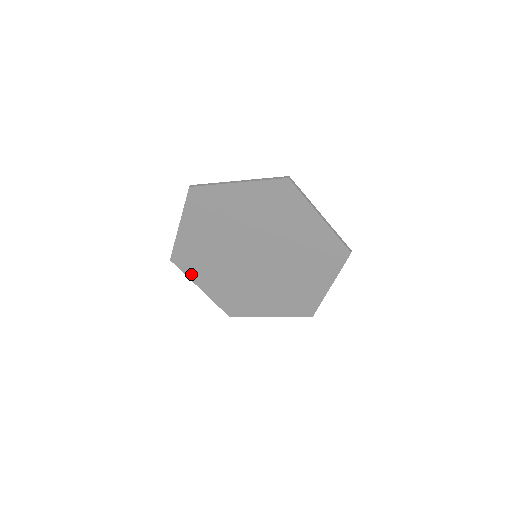
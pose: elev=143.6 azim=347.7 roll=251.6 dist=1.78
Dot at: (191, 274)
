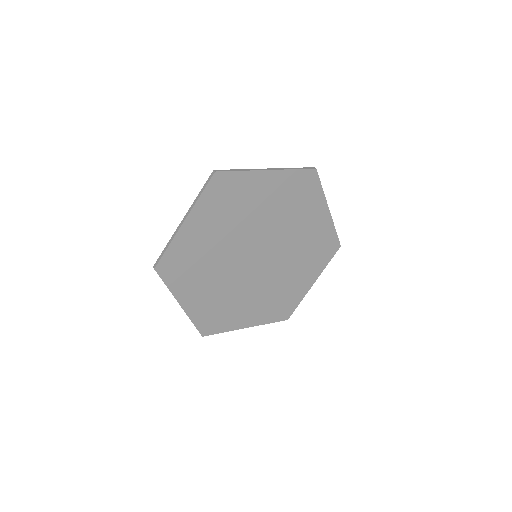
Dot at: (175, 286)
